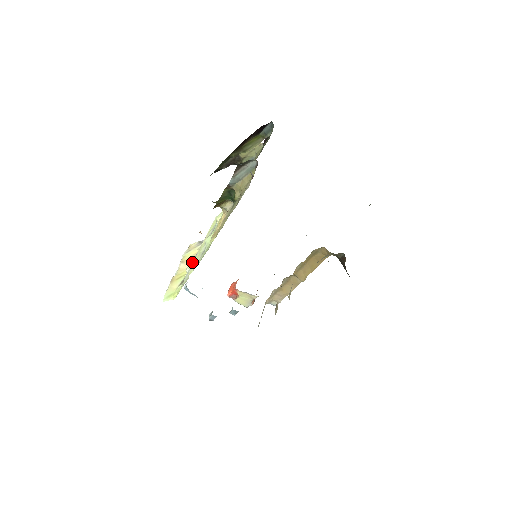
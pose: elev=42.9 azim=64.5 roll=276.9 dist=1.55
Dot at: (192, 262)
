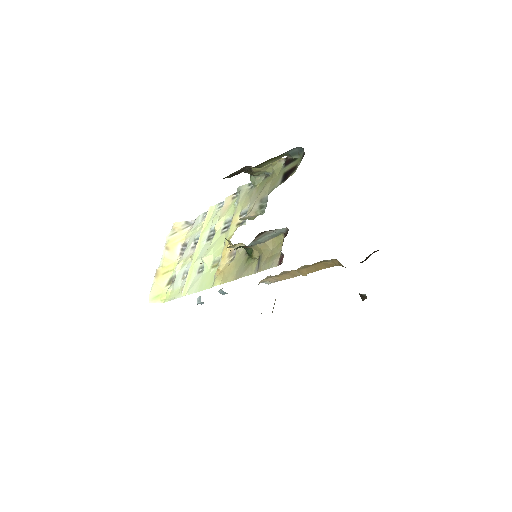
Dot at: (181, 261)
